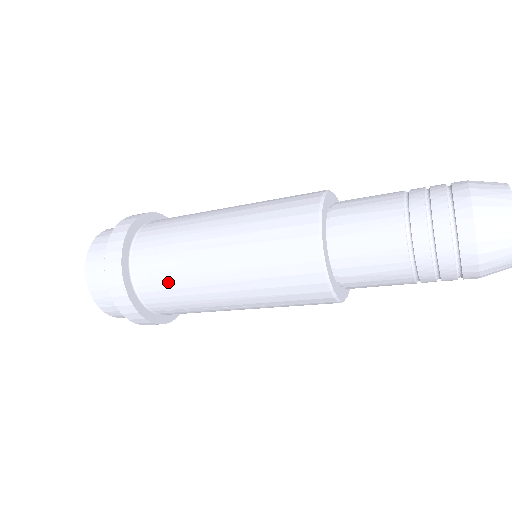
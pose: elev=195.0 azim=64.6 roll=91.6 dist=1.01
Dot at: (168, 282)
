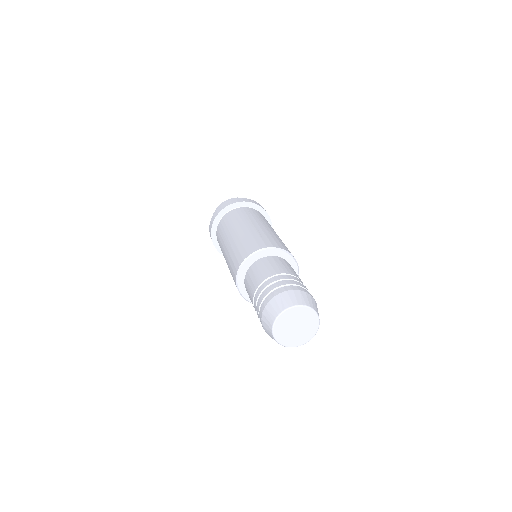
Dot at: occluded
